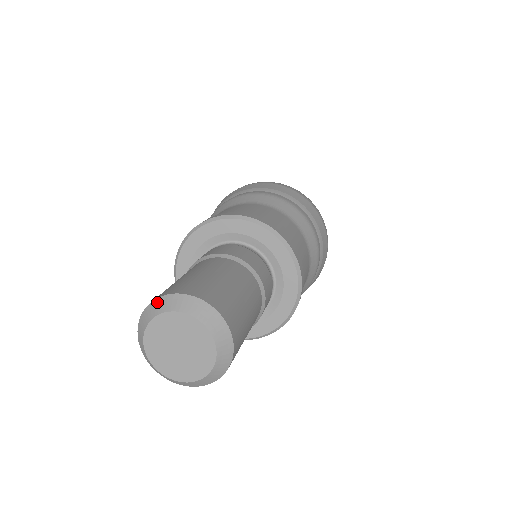
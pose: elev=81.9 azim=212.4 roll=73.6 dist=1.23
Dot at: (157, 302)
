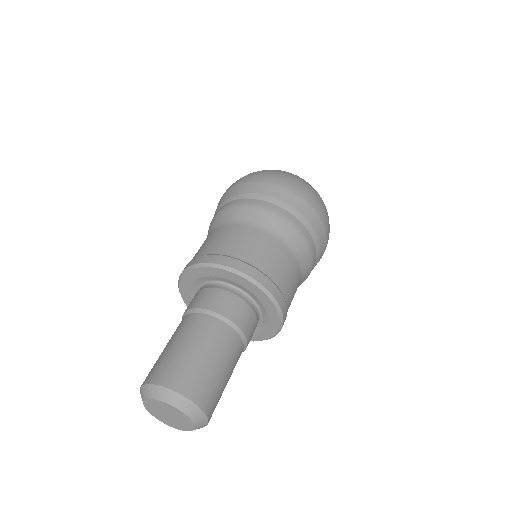
Dot at: (140, 393)
